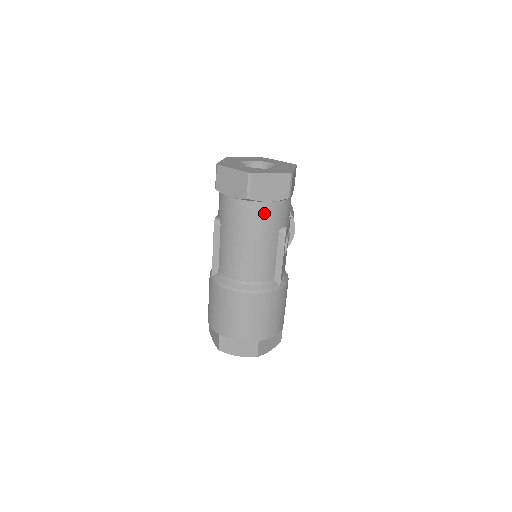
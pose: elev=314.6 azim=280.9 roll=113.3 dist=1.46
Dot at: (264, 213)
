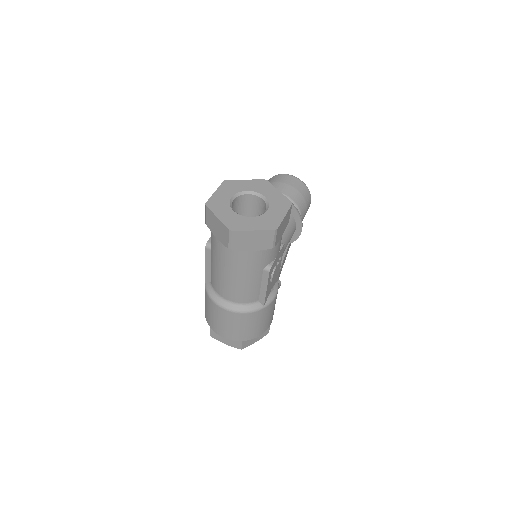
Dot at: (247, 258)
